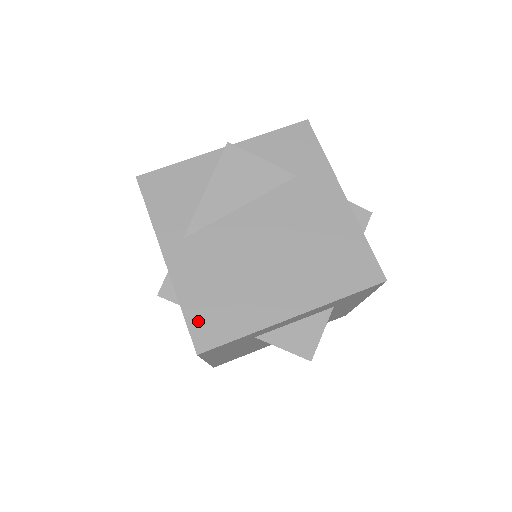
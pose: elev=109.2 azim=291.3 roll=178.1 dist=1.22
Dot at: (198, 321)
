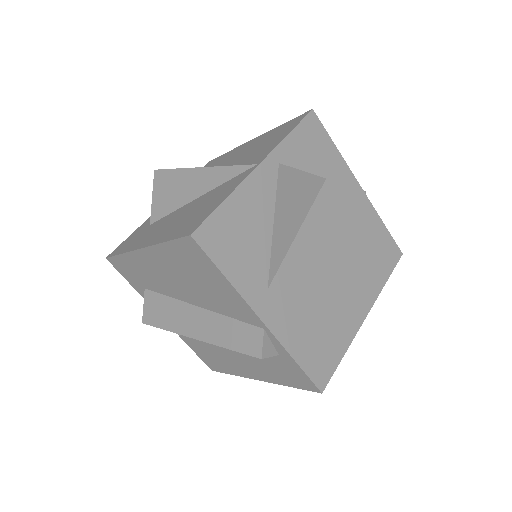
Dot at: (311, 364)
